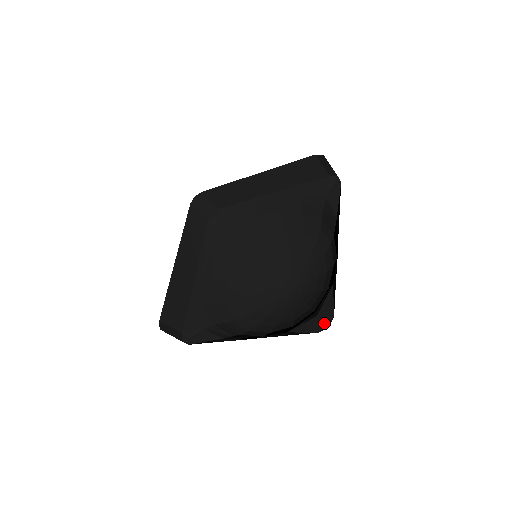
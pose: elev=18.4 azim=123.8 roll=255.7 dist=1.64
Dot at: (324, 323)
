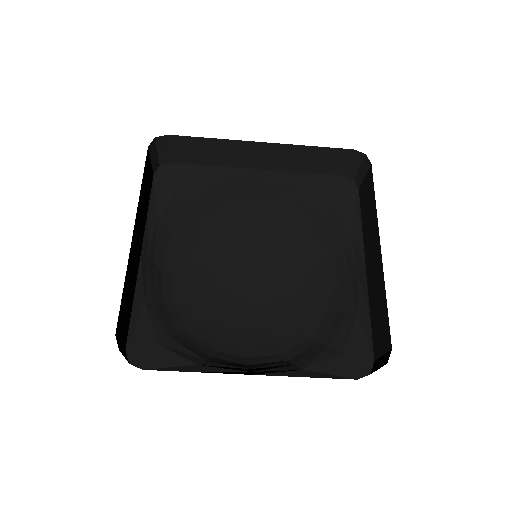
Dot at: (358, 366)
